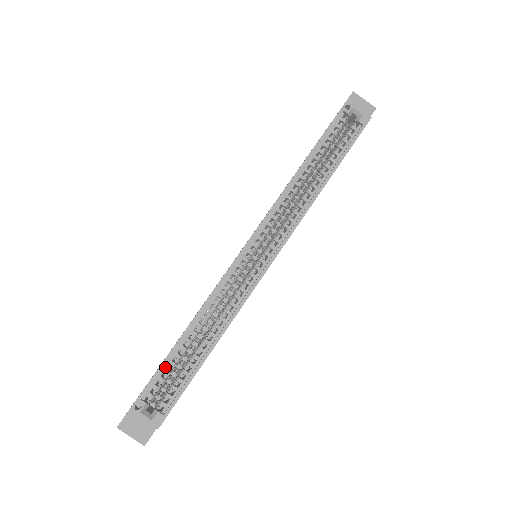
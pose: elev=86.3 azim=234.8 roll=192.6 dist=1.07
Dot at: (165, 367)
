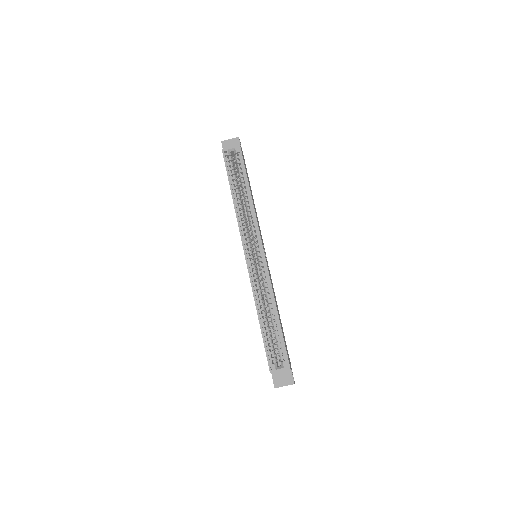
Dot at: (266, 341)
